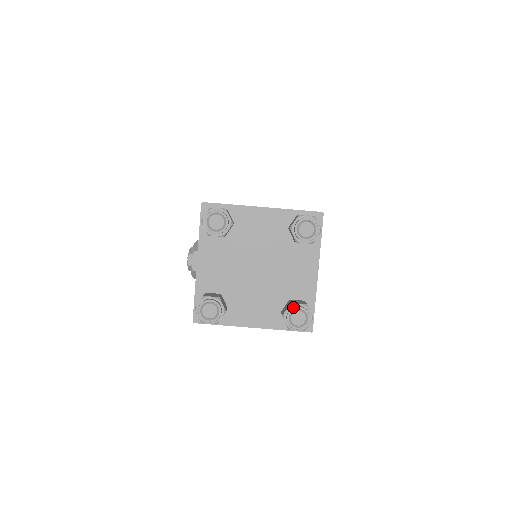
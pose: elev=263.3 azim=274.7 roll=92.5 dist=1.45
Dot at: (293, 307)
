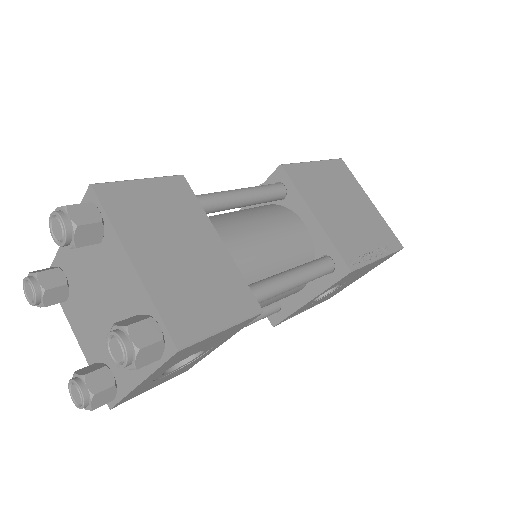
Dot at: (78, 382)
